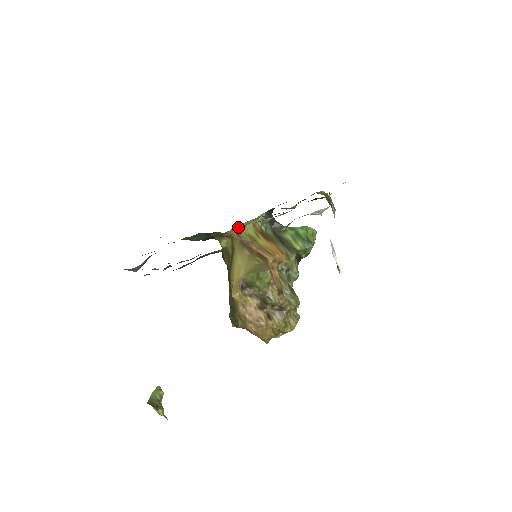
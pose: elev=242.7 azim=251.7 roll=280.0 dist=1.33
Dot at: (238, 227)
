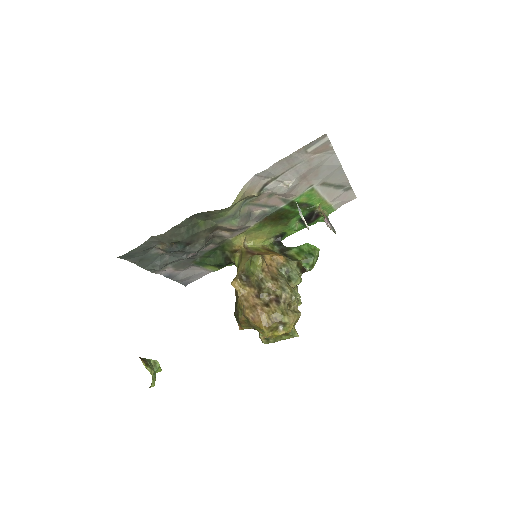
Dot at: (244, 239)
